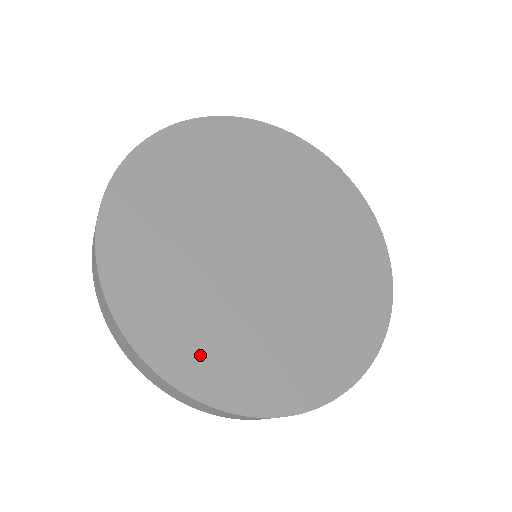
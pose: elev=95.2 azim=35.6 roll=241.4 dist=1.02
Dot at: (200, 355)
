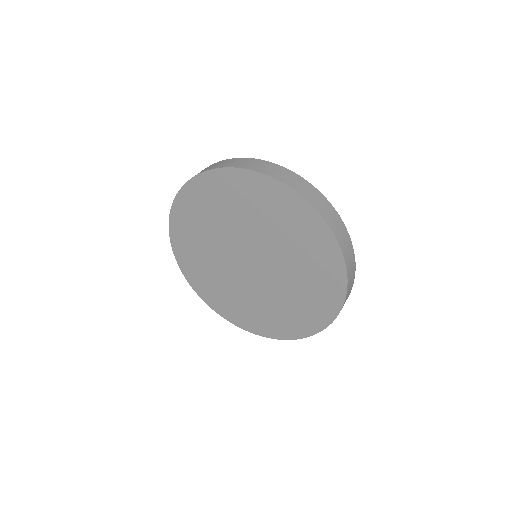
Dot at: (188, 252)
